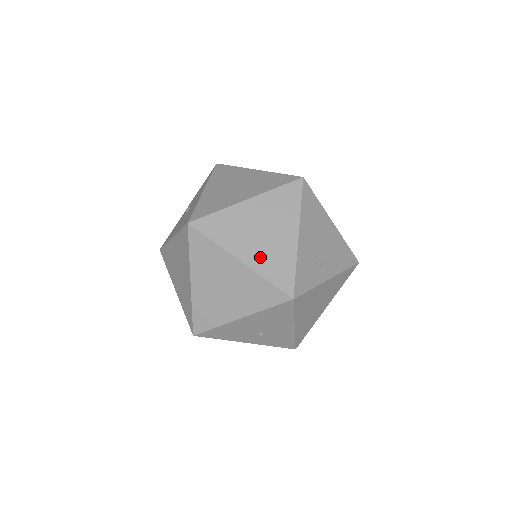
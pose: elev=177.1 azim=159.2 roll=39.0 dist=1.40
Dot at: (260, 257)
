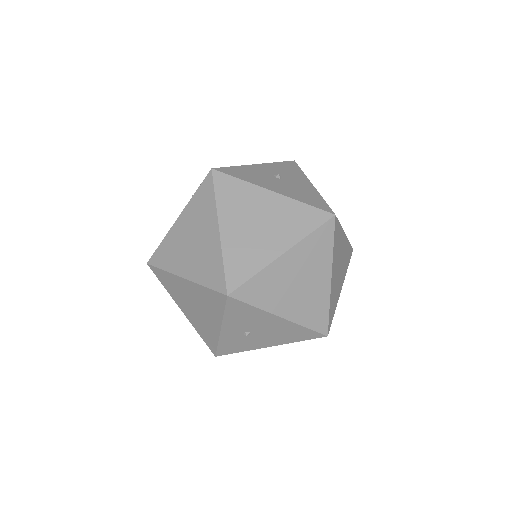
Dot at: (334, 286)
